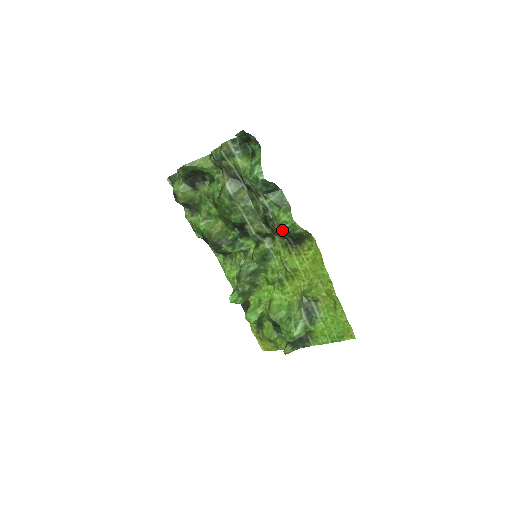
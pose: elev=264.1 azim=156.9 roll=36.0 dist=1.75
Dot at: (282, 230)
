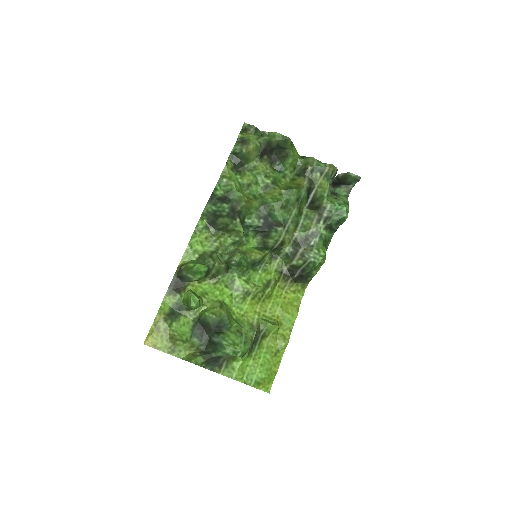
Dot at: (314, 260)
